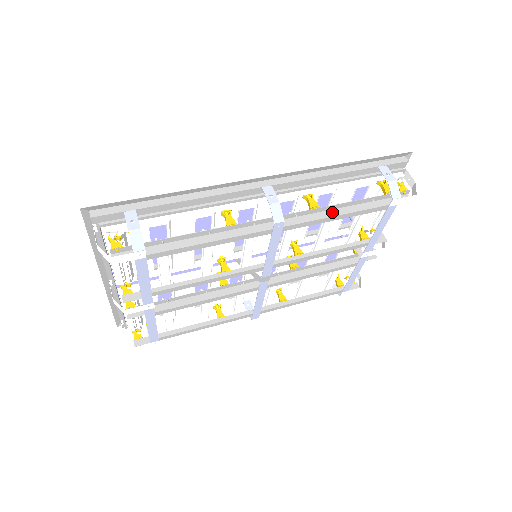
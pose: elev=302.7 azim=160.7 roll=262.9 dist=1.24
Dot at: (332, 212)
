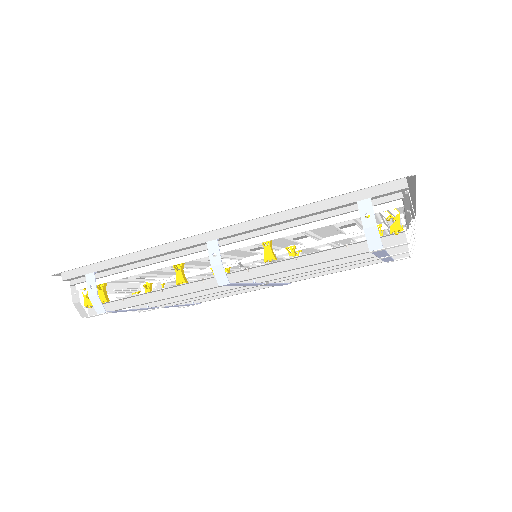
Dot at: (293, 263)
